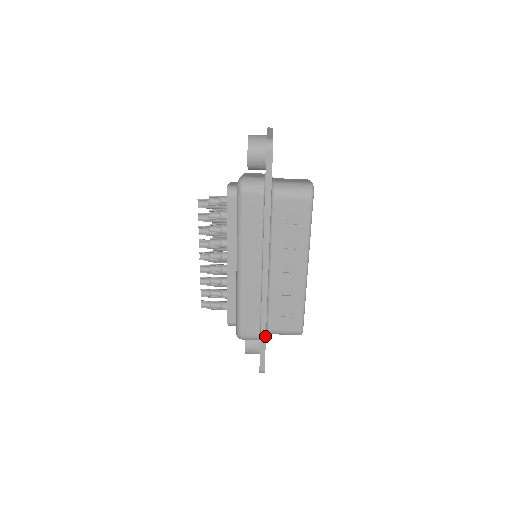
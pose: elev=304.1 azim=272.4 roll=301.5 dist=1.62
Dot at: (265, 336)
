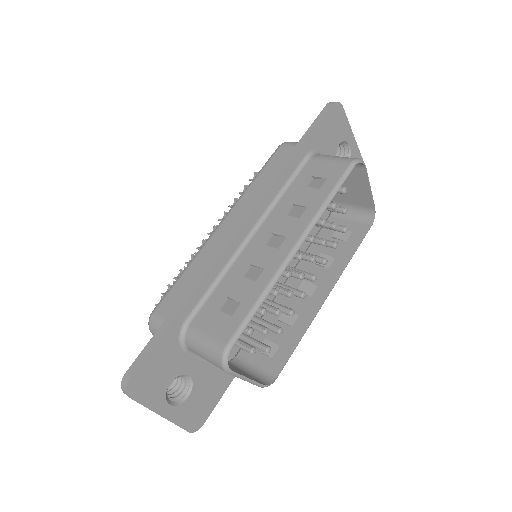
Dot at: (175, 315)
